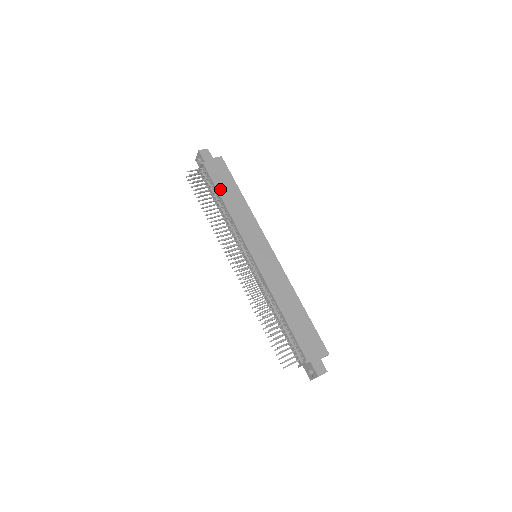
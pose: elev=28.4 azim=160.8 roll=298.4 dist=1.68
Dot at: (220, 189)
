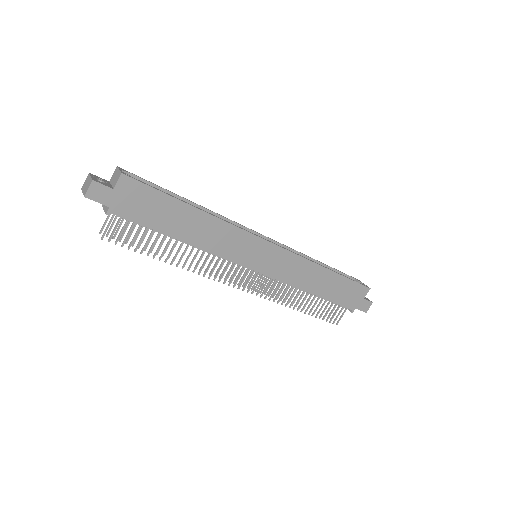
Dot at: (163, 228)
